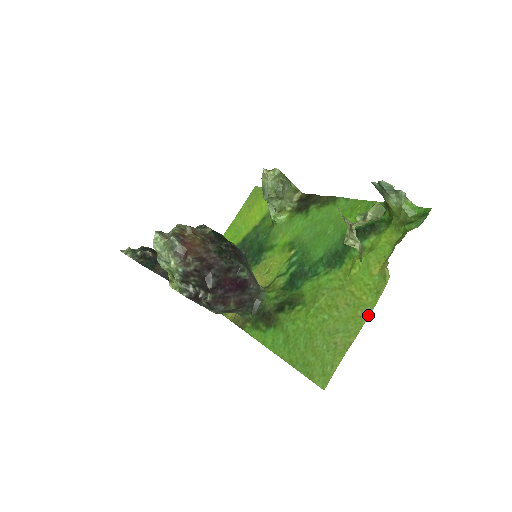
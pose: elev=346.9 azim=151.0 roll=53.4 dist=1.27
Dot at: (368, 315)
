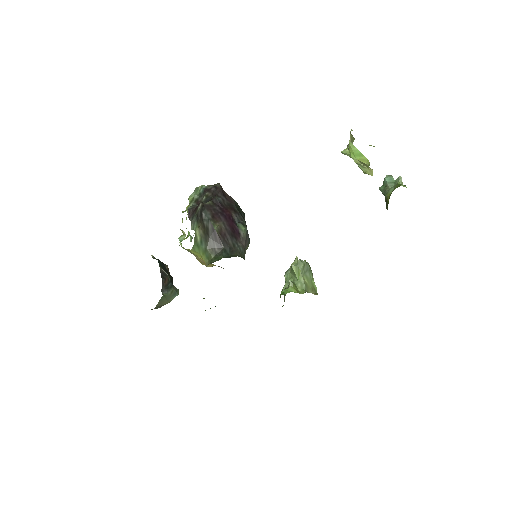
Dot at: occluded
